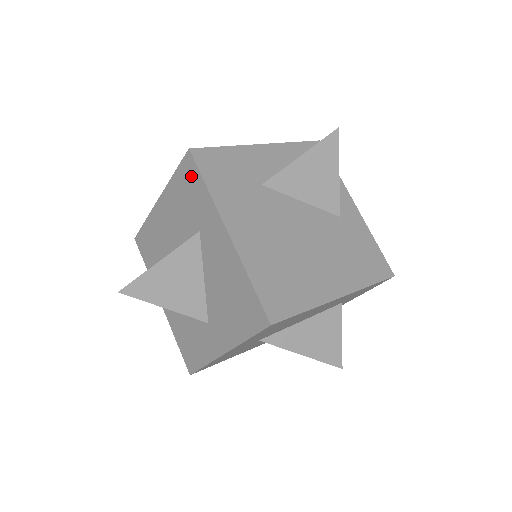
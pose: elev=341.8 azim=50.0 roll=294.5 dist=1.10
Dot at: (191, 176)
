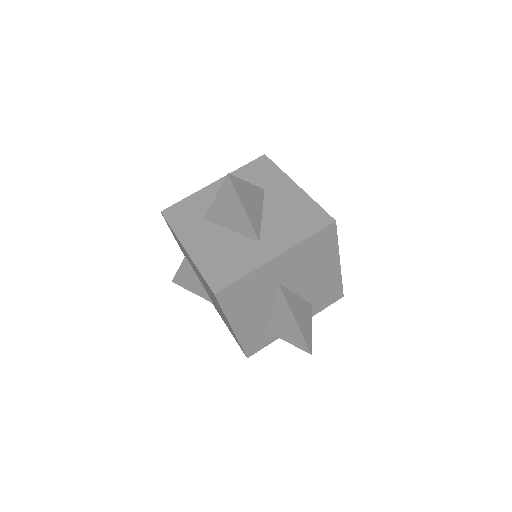
Dot at: (263, 165)
